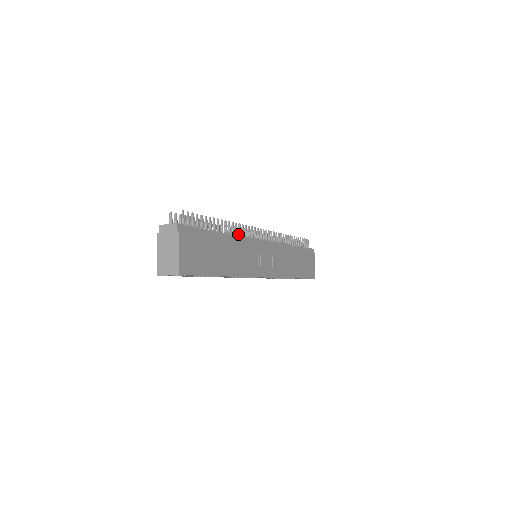
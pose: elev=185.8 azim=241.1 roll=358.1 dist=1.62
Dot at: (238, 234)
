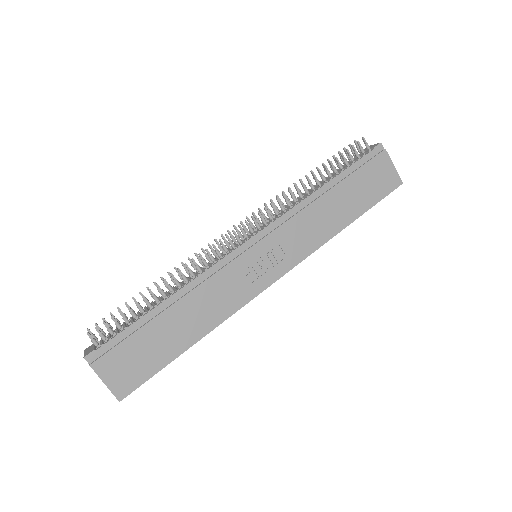
Dot at: (198, 271)
